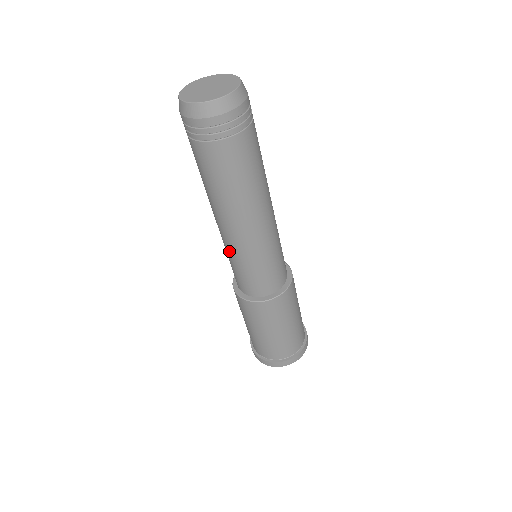
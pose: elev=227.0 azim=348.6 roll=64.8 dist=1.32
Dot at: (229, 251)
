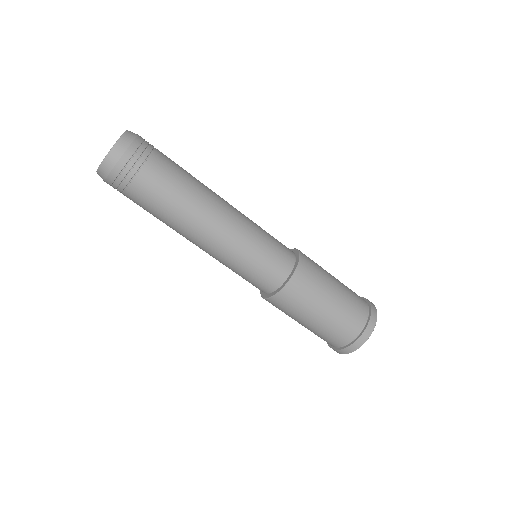
Dot at: occluded
